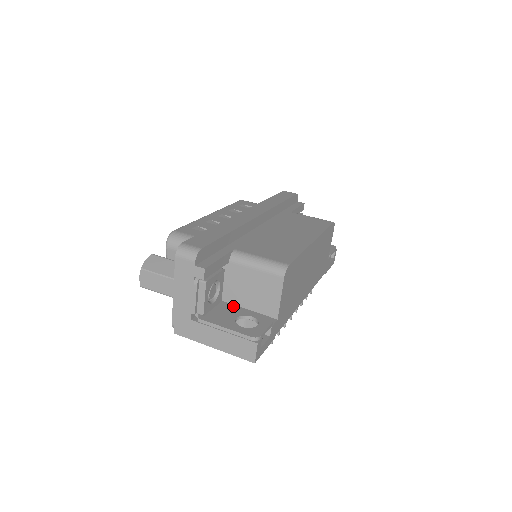
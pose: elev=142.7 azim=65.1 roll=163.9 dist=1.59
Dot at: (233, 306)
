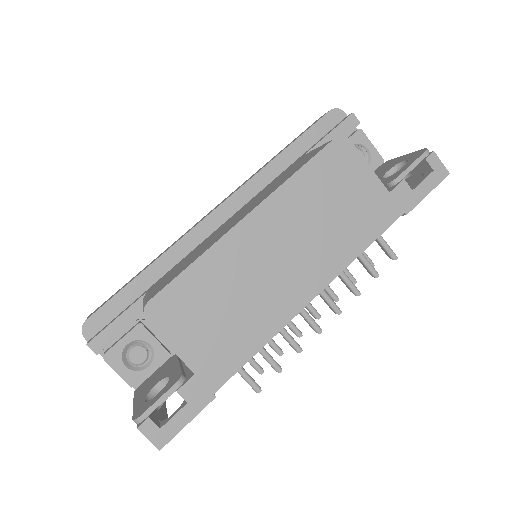
Dot at: (174, 361)
